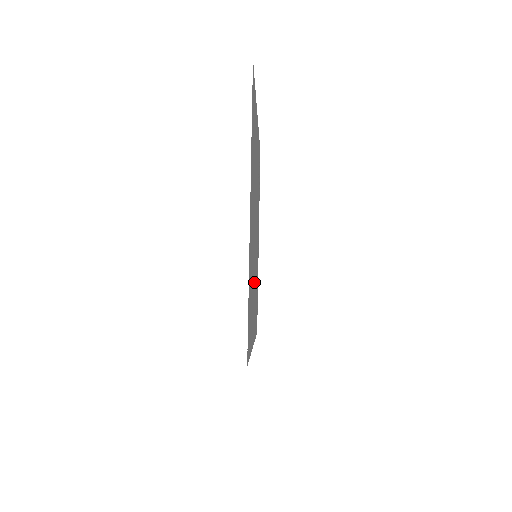
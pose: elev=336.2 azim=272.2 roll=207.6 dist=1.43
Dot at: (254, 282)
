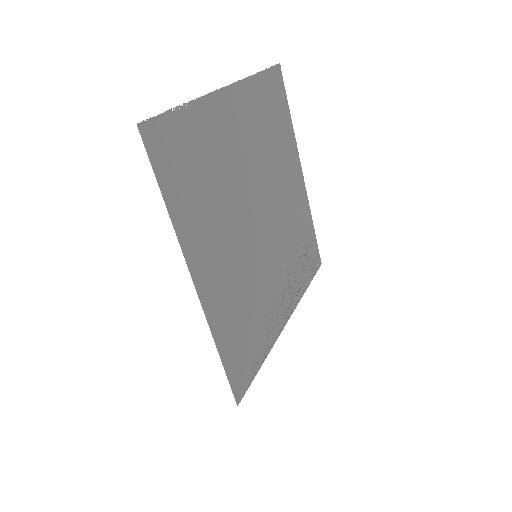
Dot at: (233, 242)
